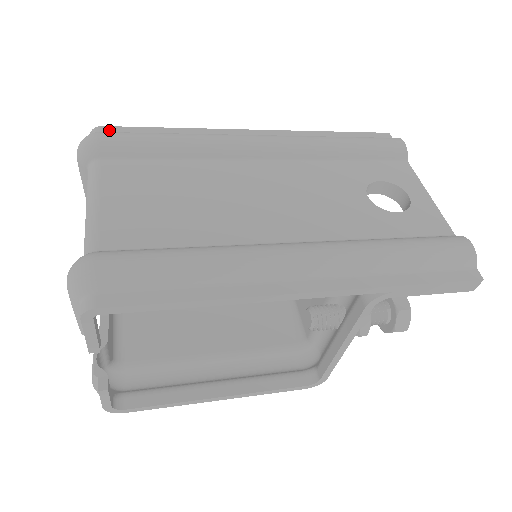
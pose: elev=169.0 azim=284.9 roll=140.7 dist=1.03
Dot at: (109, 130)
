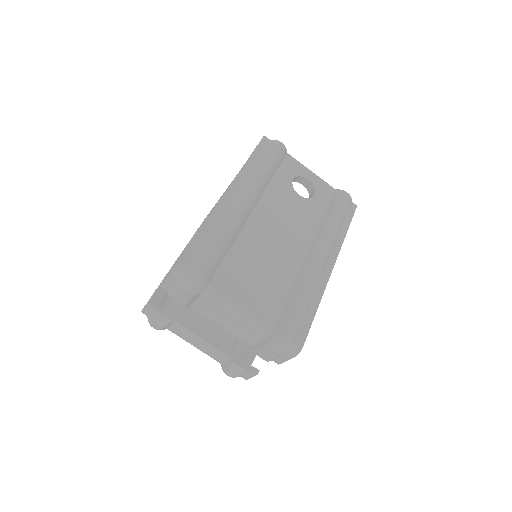
Dot at: (184, 262)
